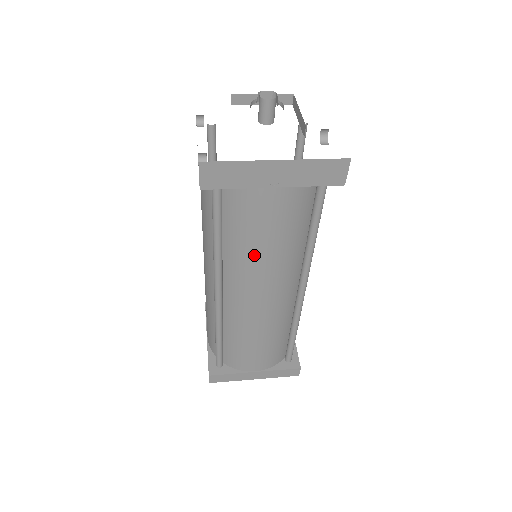
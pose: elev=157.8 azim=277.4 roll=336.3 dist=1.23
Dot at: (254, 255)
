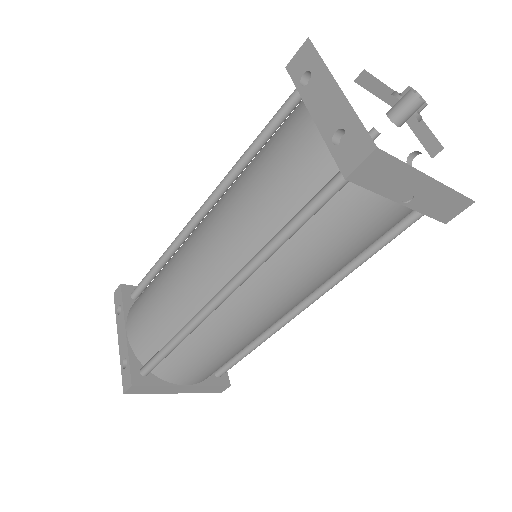
Dot at: (310, 266)
